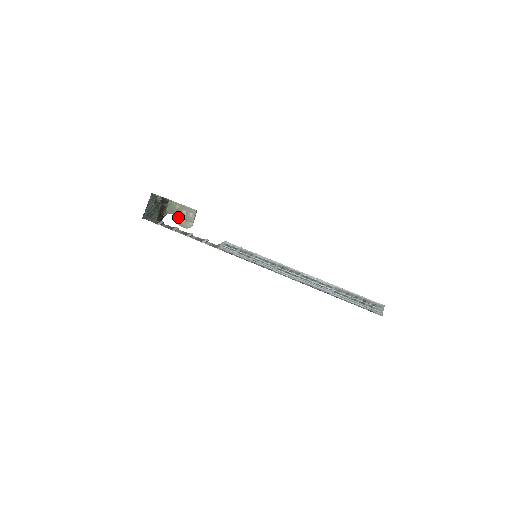
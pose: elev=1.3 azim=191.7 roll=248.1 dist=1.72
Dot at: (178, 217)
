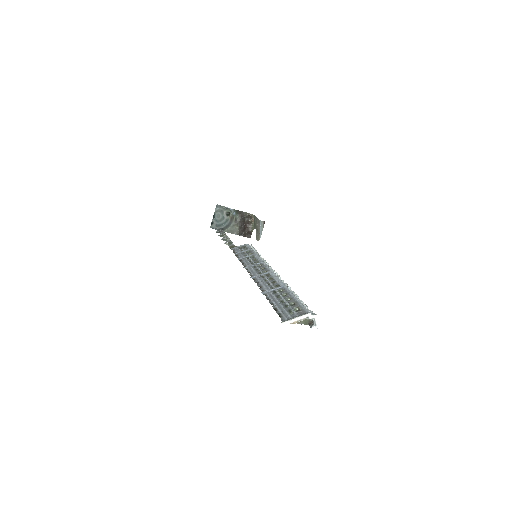
Dot at: (256, 230)
